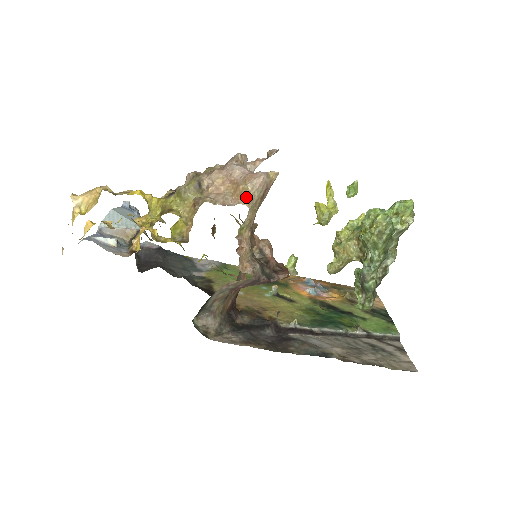
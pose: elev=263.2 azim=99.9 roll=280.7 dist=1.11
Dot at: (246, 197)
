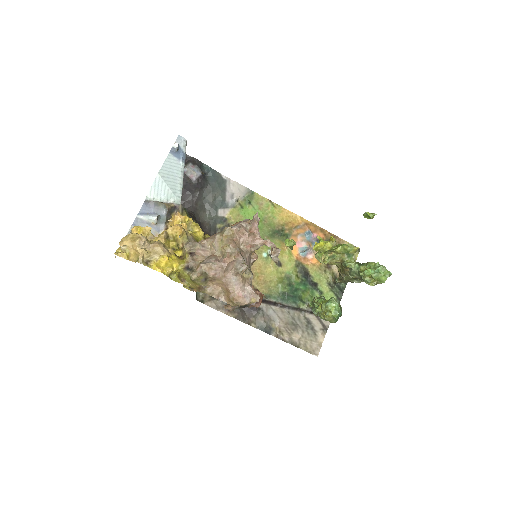
Dot at: (232, 303)
